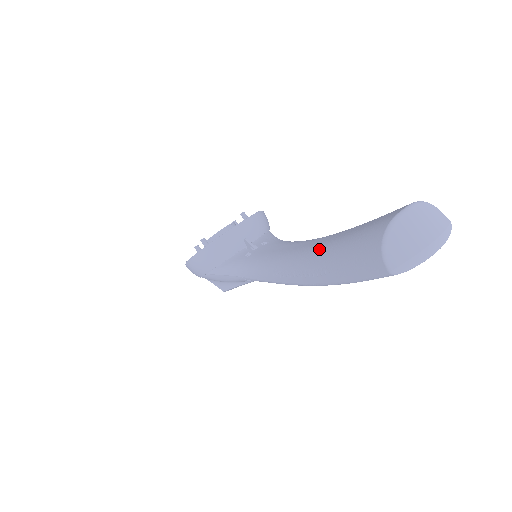
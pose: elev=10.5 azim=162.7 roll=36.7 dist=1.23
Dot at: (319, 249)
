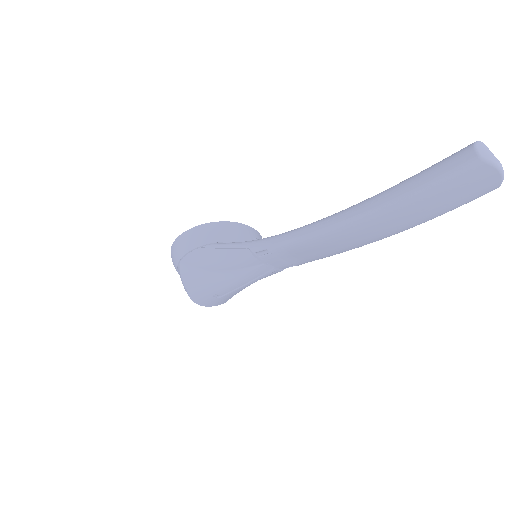
Dot at: occluded
